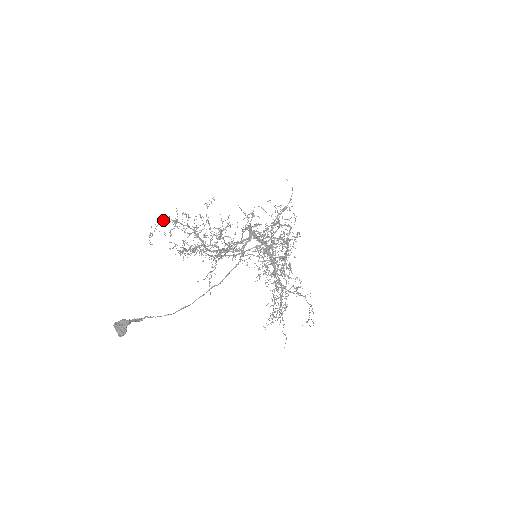
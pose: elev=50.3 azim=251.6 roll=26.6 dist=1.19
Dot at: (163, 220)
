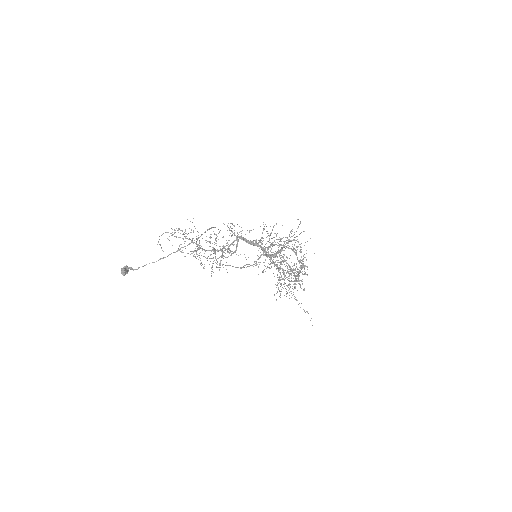
Dot at: occluded
